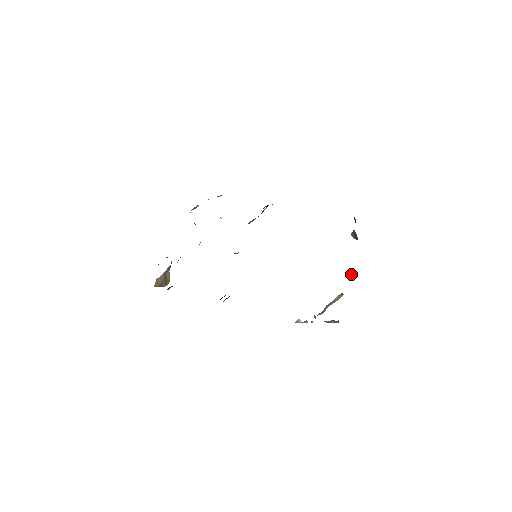
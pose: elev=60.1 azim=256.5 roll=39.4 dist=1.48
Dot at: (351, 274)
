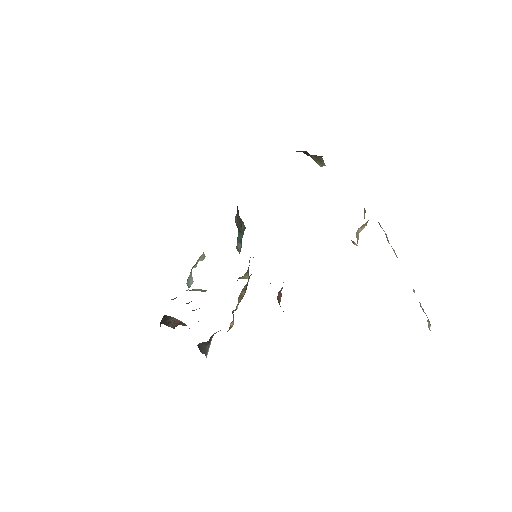
Dot at: occluded
